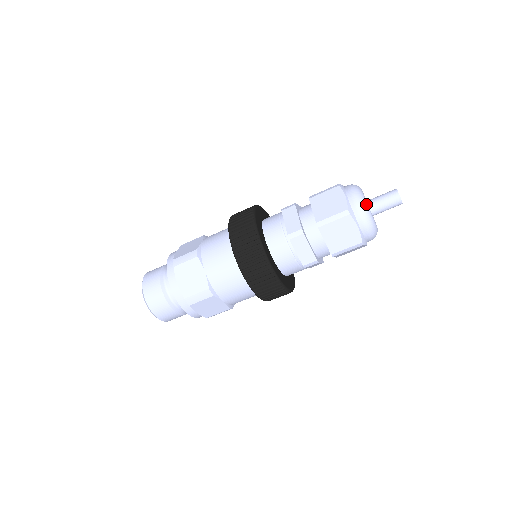
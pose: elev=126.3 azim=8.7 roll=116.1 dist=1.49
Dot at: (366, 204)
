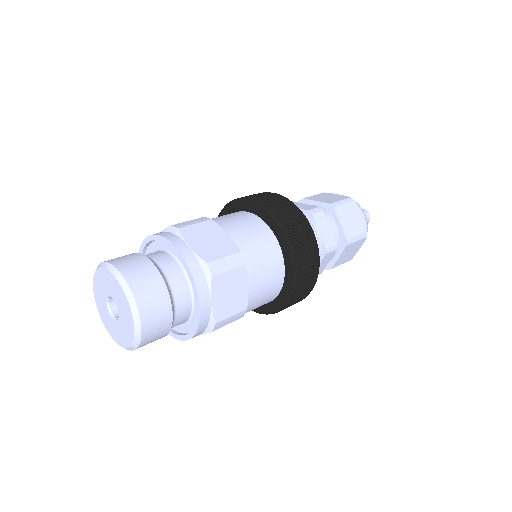
Dot at: occluded
